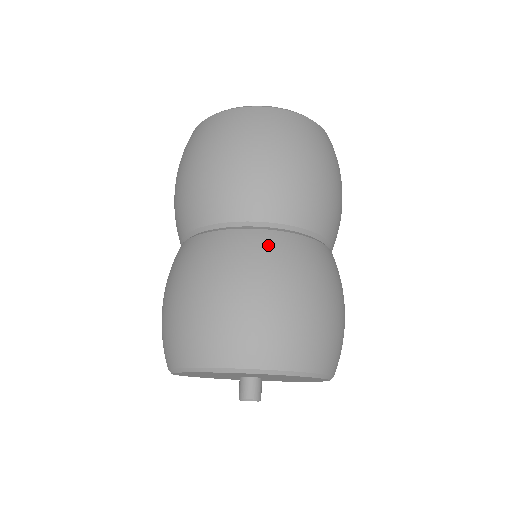
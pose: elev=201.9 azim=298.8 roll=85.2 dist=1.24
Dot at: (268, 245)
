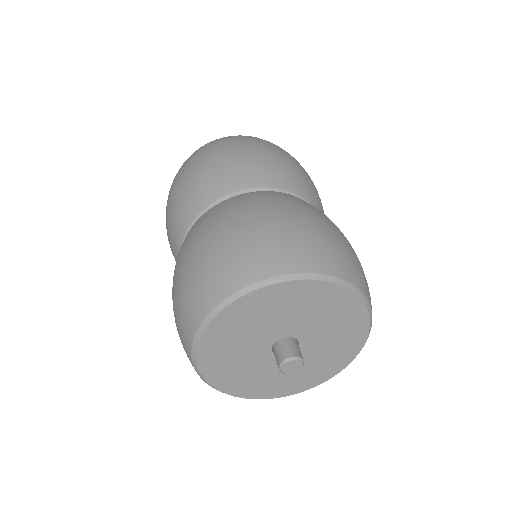
Dot at: (255, 196)
